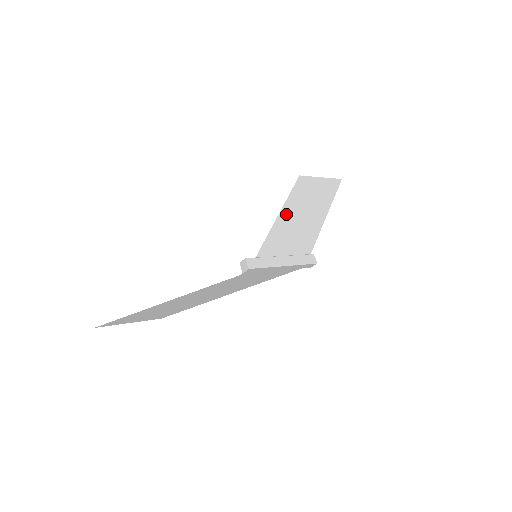
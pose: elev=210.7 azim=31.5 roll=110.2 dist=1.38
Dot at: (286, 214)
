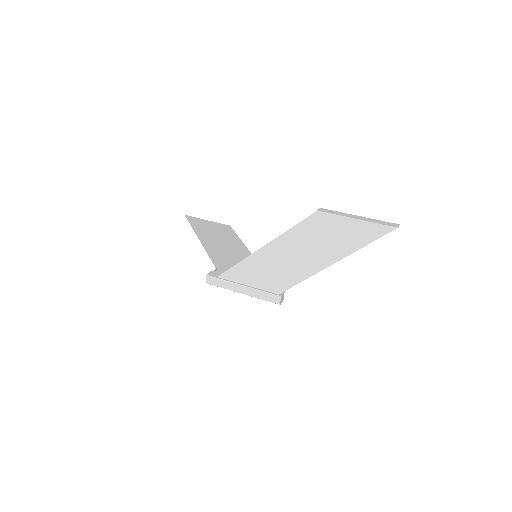
Dot at: (270, 250)
